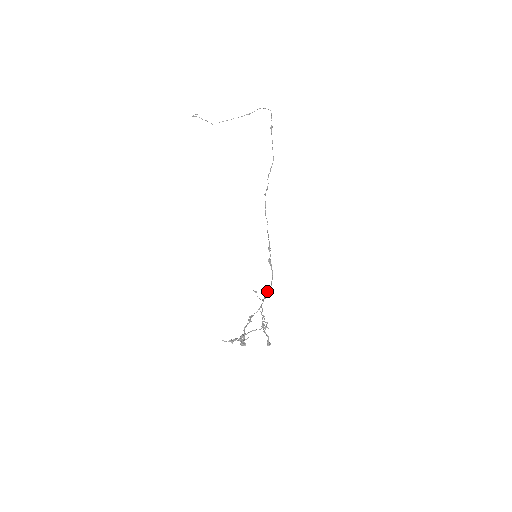
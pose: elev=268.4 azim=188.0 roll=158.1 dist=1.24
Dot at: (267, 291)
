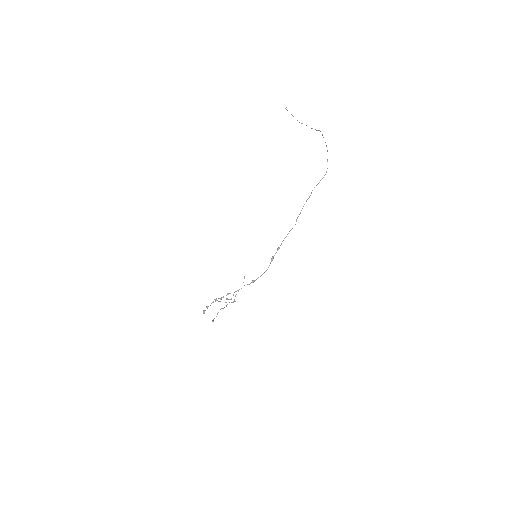
Dot at: (252, 280)
